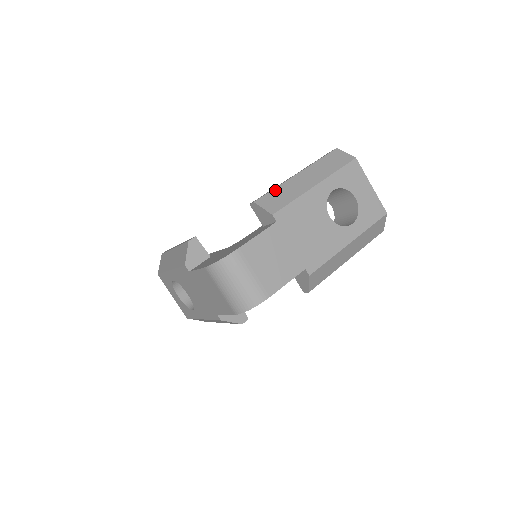
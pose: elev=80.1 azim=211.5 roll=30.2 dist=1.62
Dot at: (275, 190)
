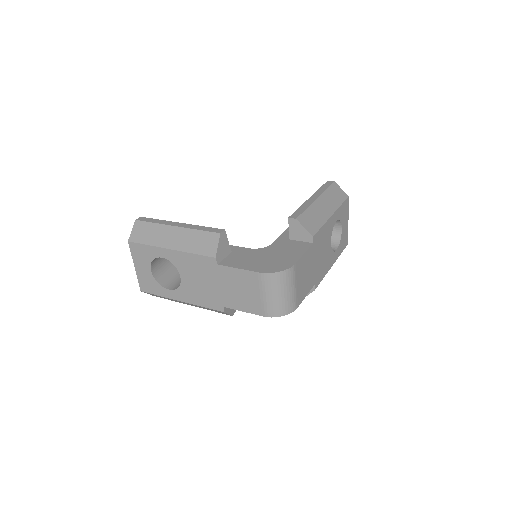
Dot at: (307, 211)
